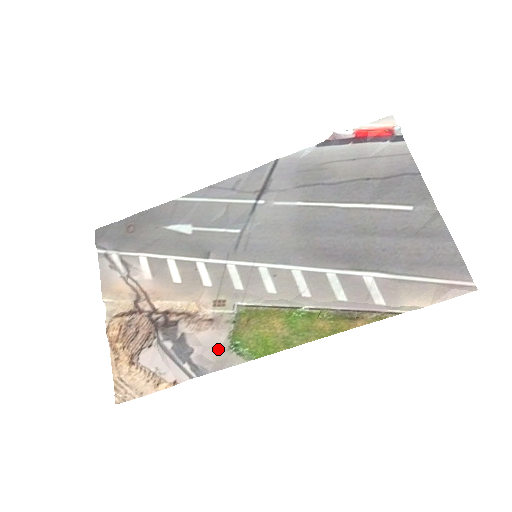
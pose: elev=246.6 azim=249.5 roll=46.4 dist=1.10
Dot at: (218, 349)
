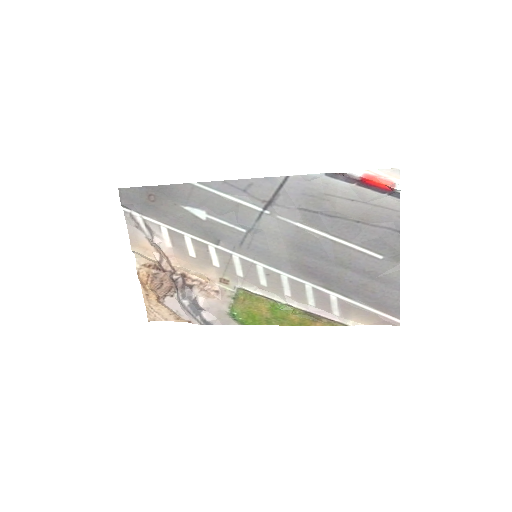
Dot at: (221, 312)
